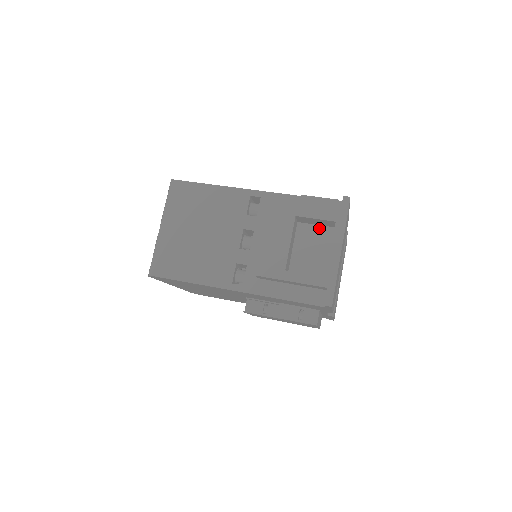
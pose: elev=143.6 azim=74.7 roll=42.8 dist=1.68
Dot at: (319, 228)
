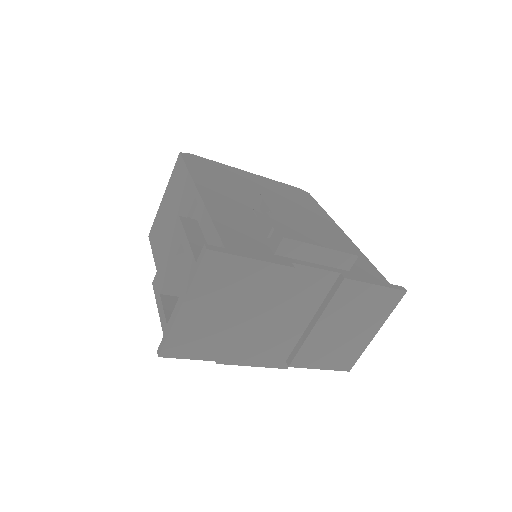
Dot at: occluded
